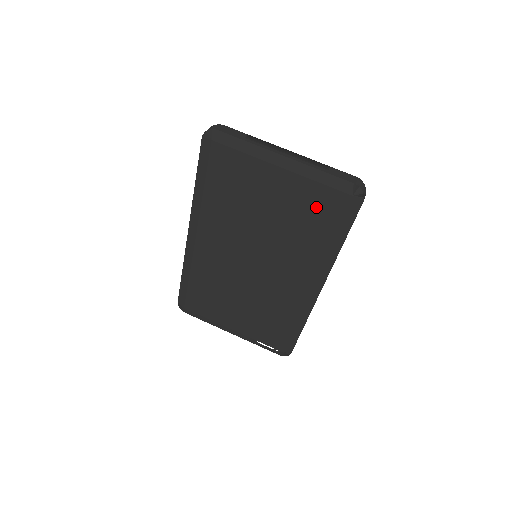
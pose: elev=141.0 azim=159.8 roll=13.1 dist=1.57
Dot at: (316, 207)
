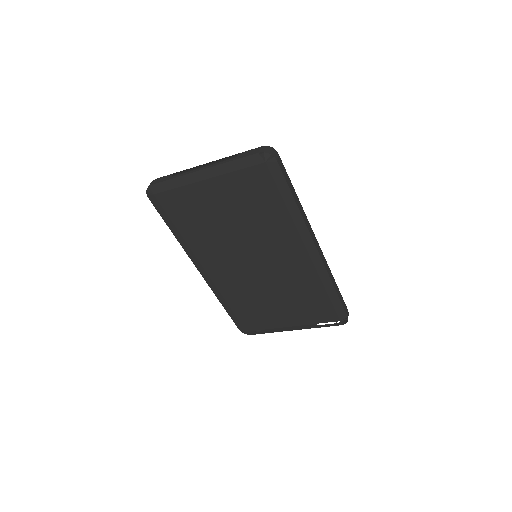
Dot at: (252, 189)
